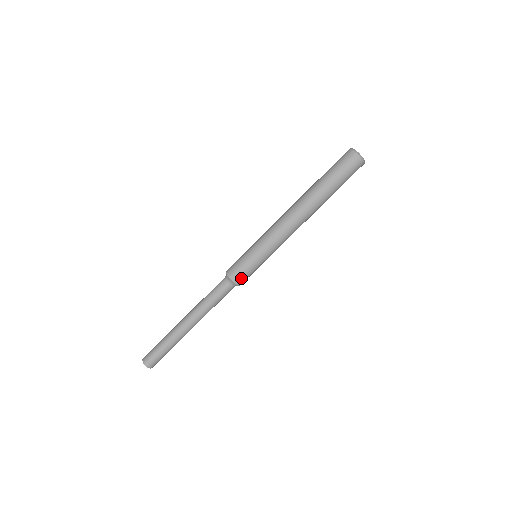
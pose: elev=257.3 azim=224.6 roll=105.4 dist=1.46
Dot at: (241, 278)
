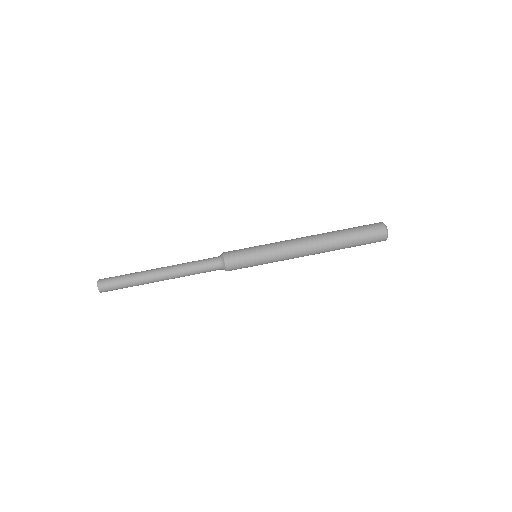
Dot at: (233, 265)
